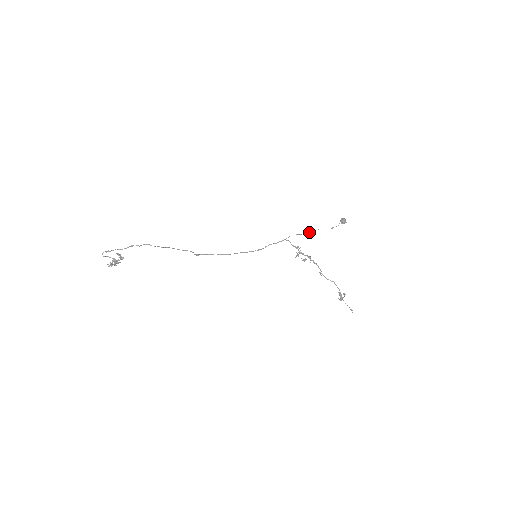
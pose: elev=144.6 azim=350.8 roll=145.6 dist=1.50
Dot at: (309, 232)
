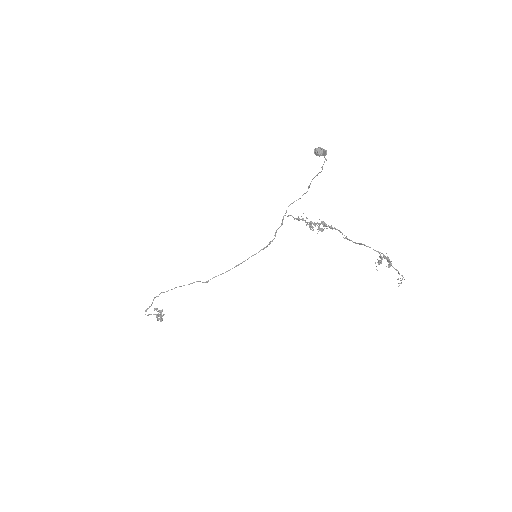
Dot at: occluded
